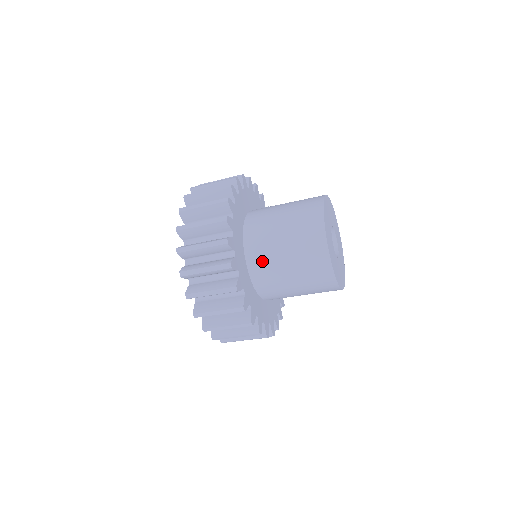
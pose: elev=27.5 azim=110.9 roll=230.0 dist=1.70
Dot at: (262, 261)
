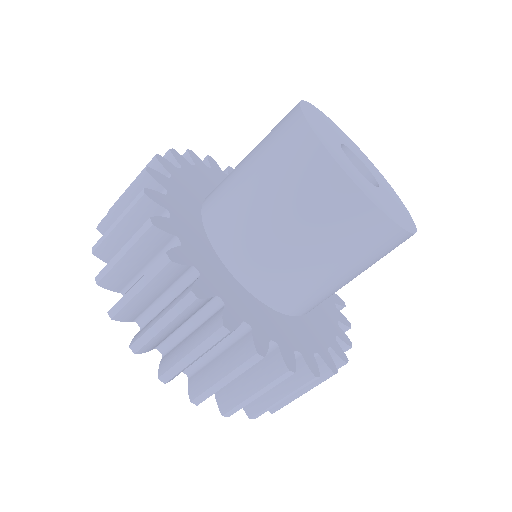
Dot at: (229, 223)
